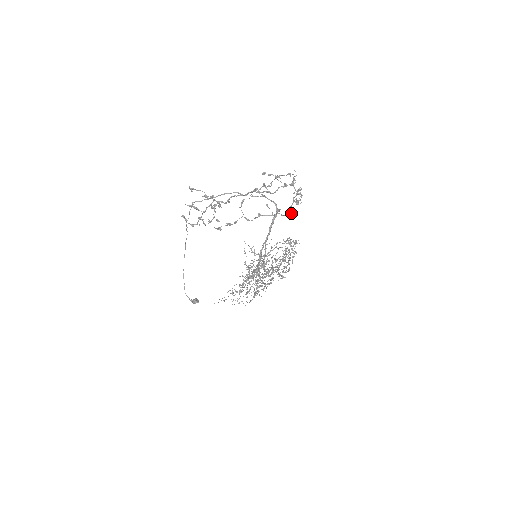
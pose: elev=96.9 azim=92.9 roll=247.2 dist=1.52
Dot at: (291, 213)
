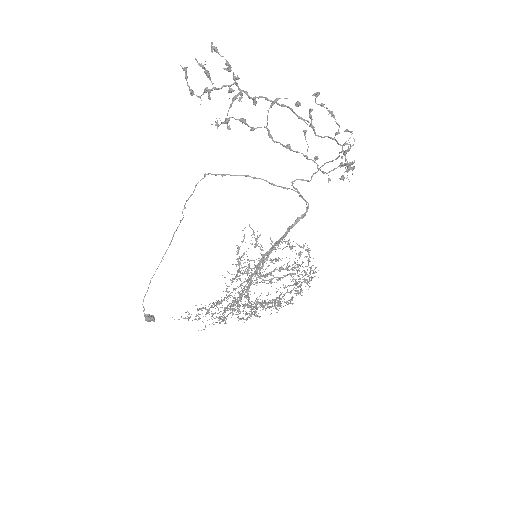
Dot at: occluded
